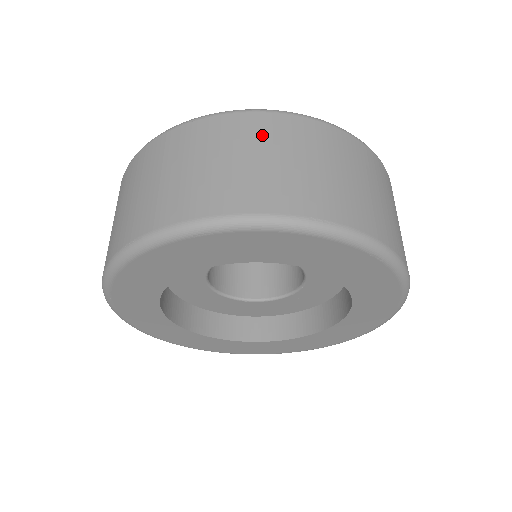
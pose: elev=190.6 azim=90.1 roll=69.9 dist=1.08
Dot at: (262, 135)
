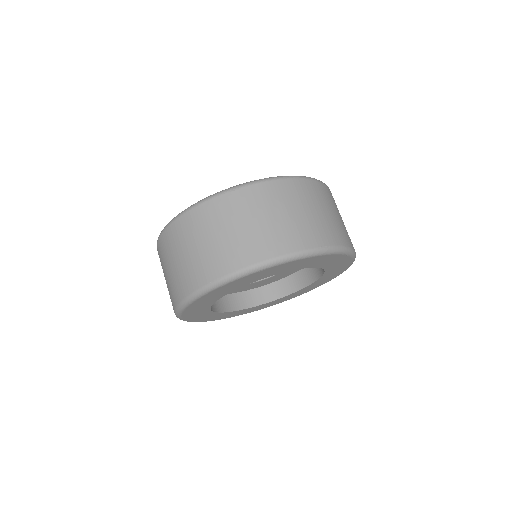
Dot at: (276, 199)
